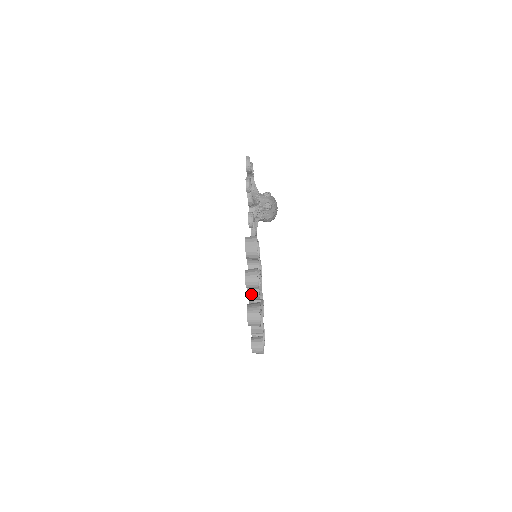
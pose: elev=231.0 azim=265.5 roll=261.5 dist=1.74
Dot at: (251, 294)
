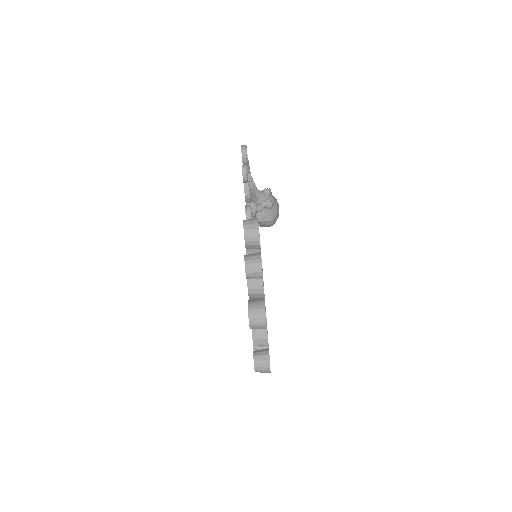
Dot at: (252, 289)
